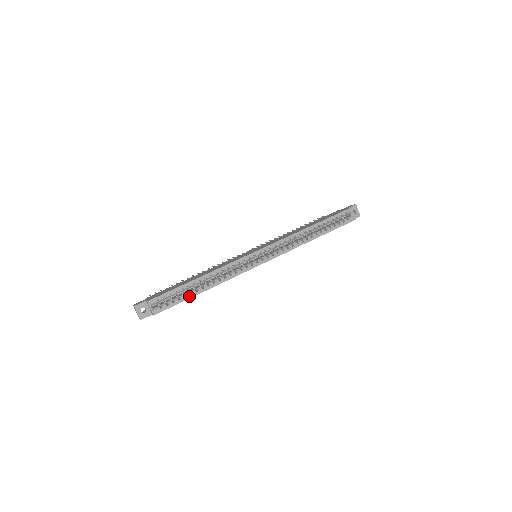
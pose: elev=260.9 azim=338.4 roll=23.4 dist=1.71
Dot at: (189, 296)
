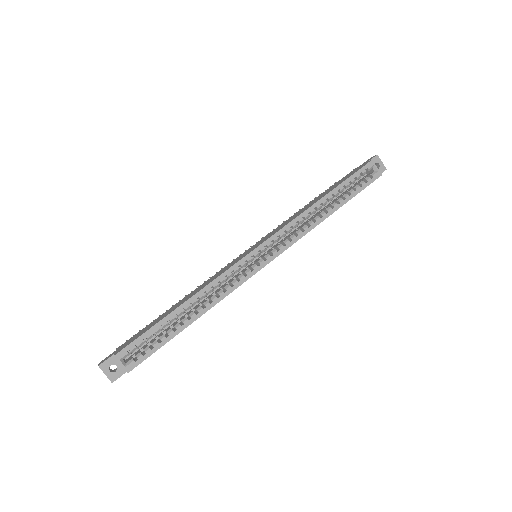
Dot at: (172, 334)
